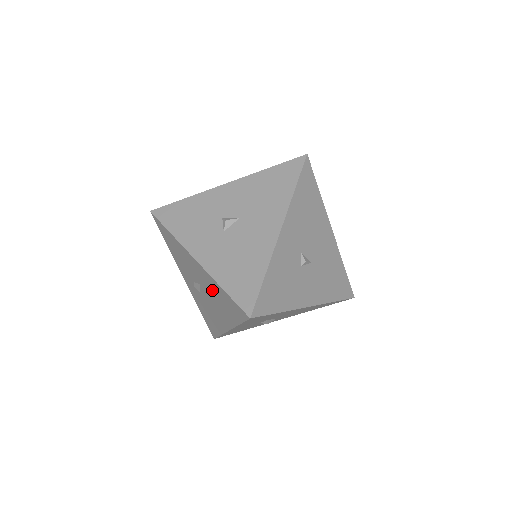
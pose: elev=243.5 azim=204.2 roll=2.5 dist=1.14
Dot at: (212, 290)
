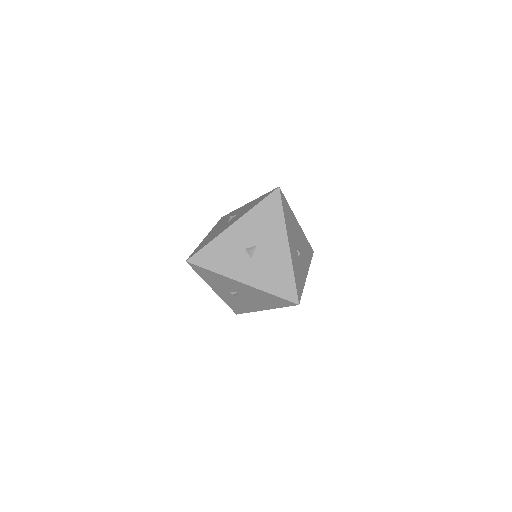
Dot at: (256, 295)
